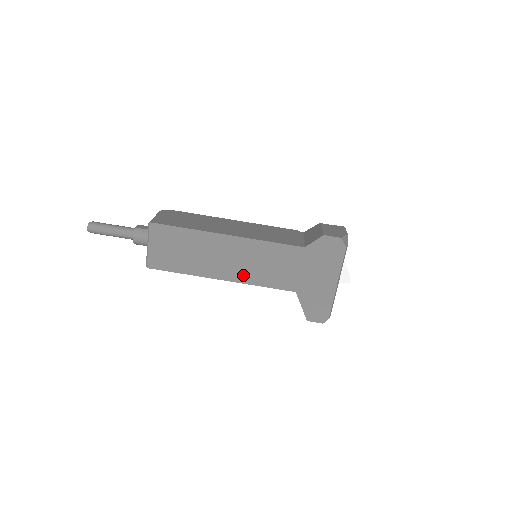
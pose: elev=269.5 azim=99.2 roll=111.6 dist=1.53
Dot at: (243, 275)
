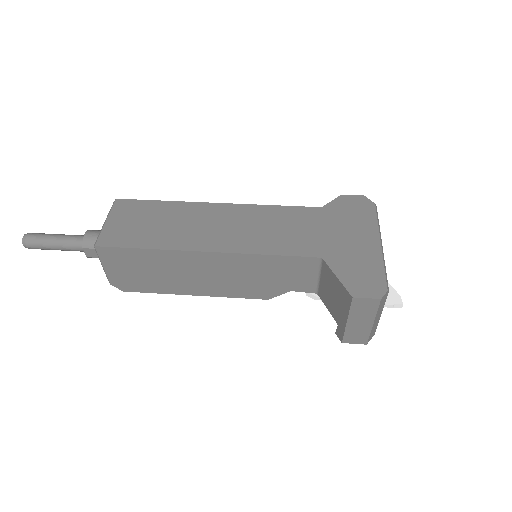
Dot at: (239, 243)
